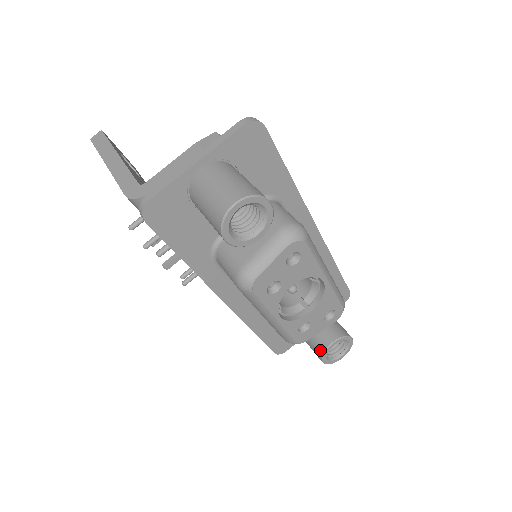
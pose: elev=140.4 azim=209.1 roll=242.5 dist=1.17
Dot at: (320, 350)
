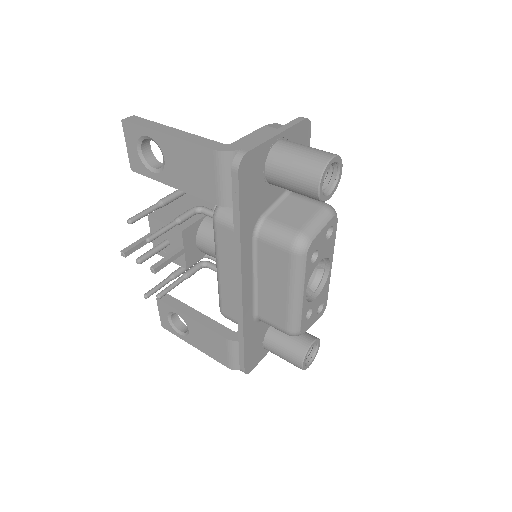
Dot at: (301, 352)
